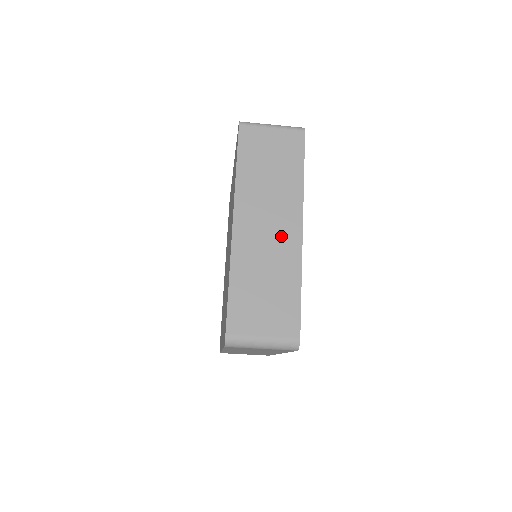
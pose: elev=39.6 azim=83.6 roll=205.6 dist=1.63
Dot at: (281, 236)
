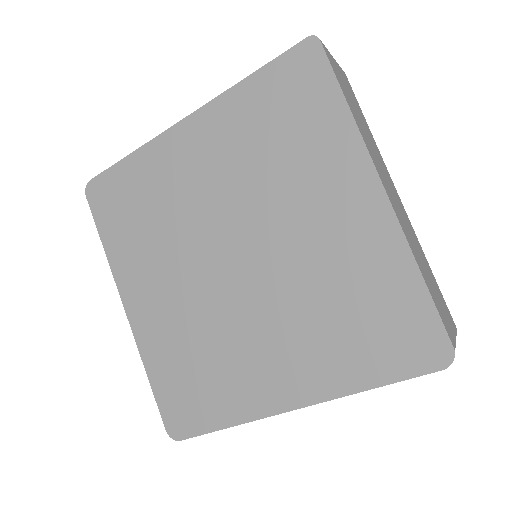
Dot at: (400, 205)
